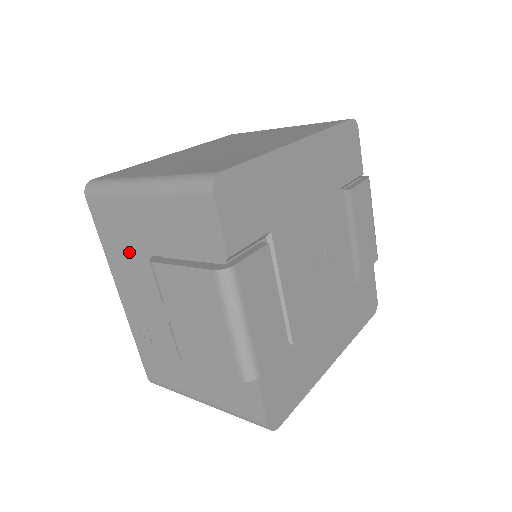
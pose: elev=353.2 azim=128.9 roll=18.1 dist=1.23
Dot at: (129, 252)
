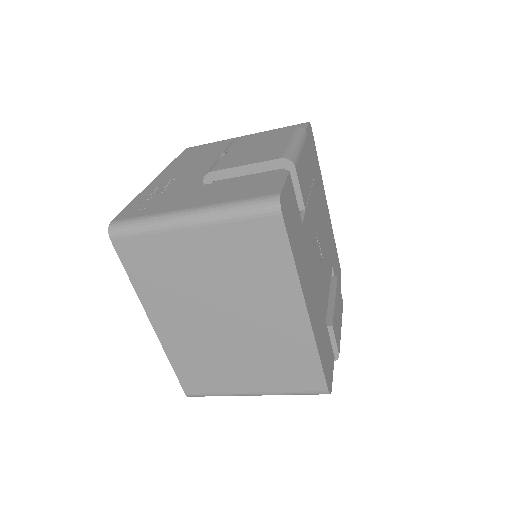
Dot at: (202, 156)
